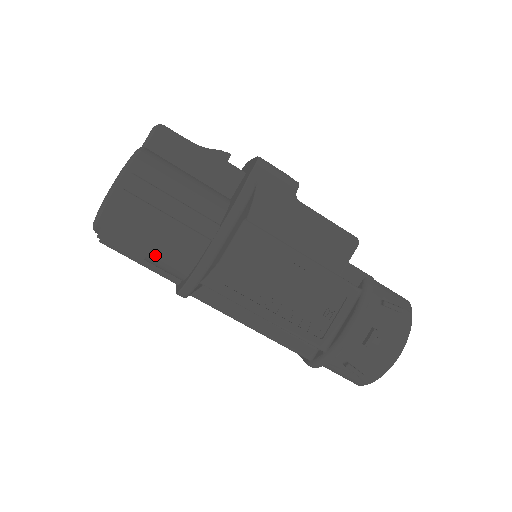
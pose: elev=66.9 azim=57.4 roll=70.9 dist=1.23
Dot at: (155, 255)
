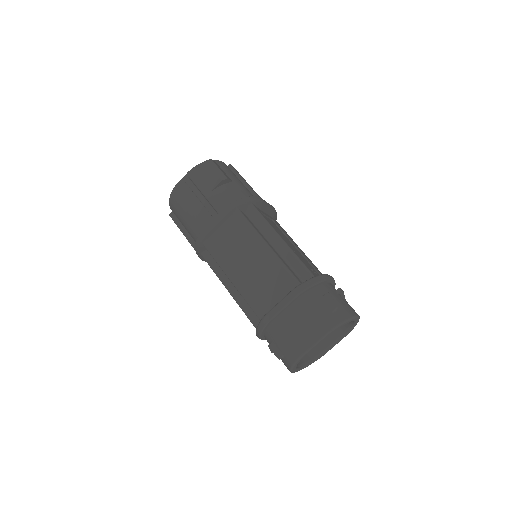
Dot at: (227, 187)
